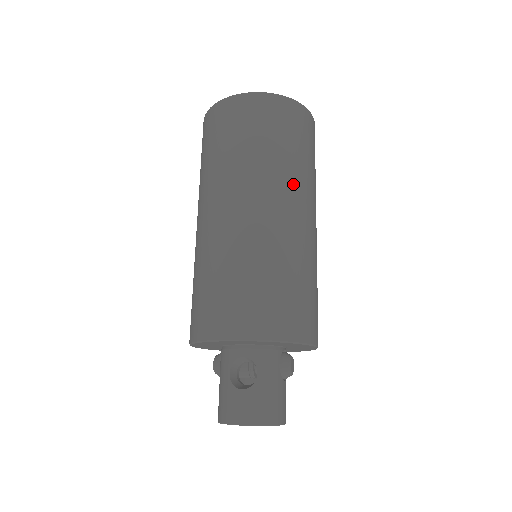
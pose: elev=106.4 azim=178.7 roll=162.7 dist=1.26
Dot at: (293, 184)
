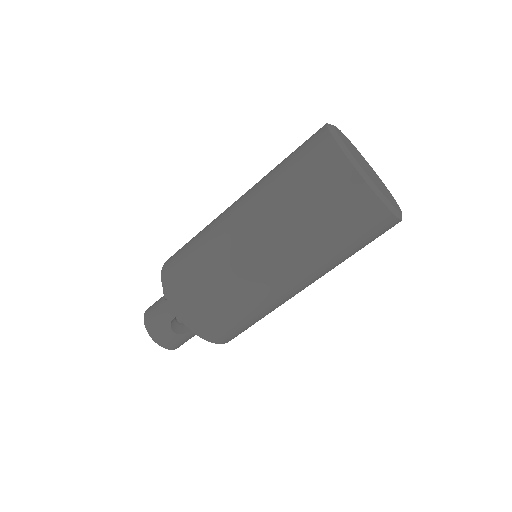
Dot at: (325, 273)
